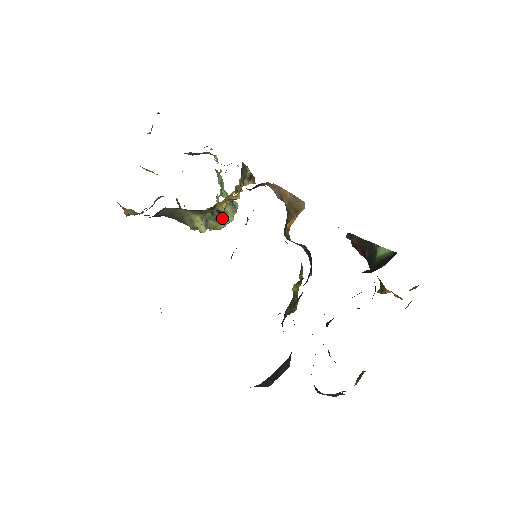
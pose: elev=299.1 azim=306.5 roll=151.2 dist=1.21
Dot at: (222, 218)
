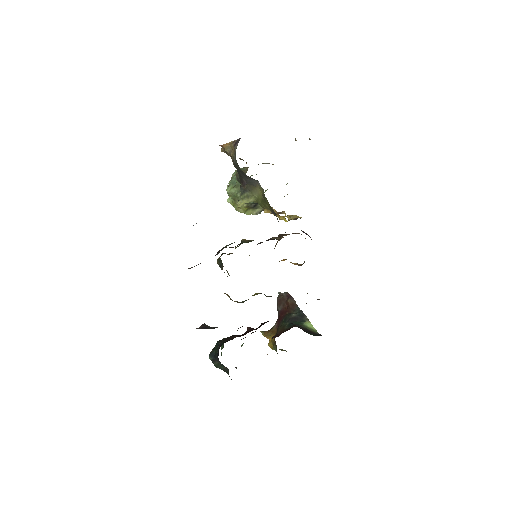
Dot at: (249, 209)
